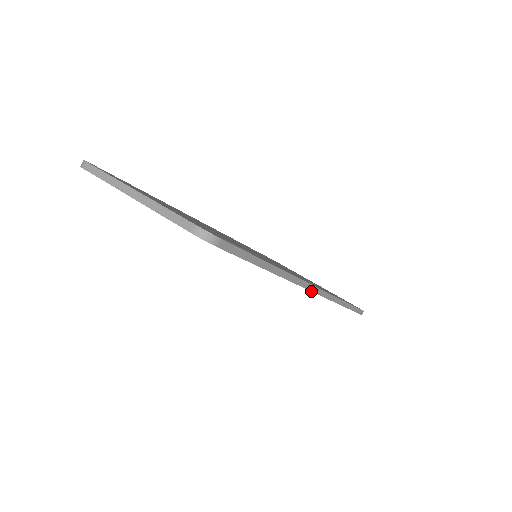
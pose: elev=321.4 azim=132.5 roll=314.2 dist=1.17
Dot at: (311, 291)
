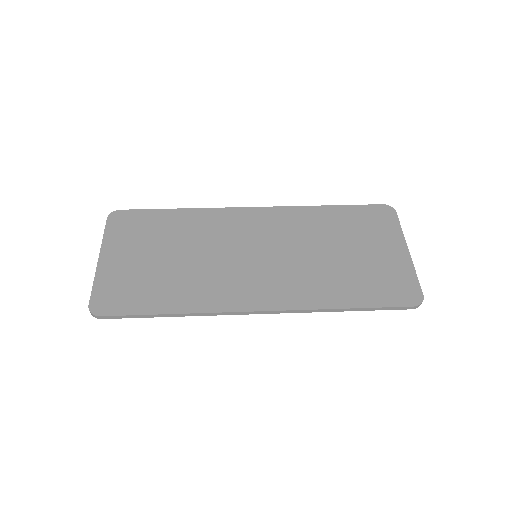
Dot at: occluded
